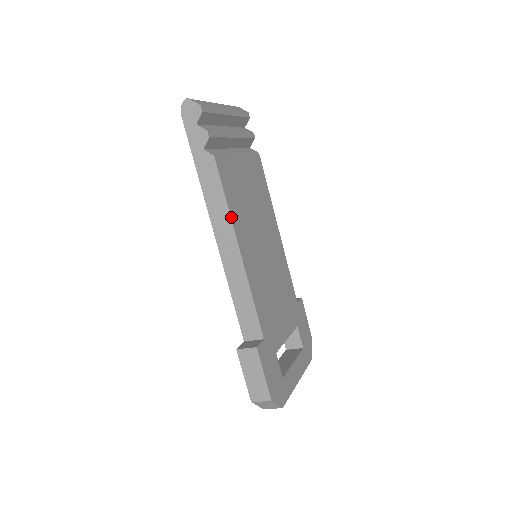
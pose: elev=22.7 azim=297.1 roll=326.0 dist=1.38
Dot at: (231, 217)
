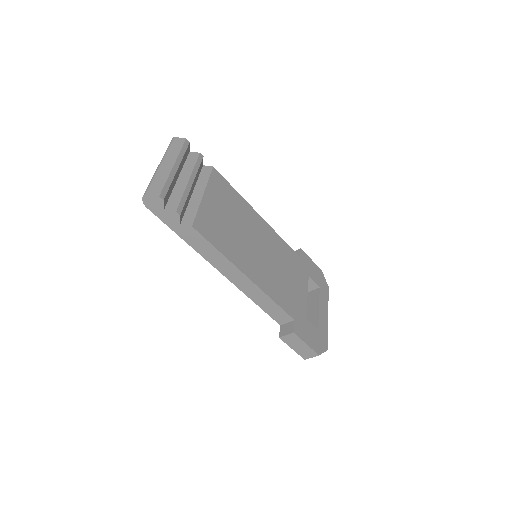
Dot at: (229, 260)
